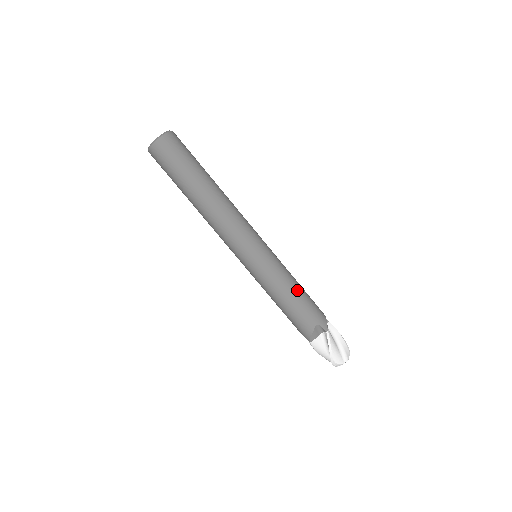
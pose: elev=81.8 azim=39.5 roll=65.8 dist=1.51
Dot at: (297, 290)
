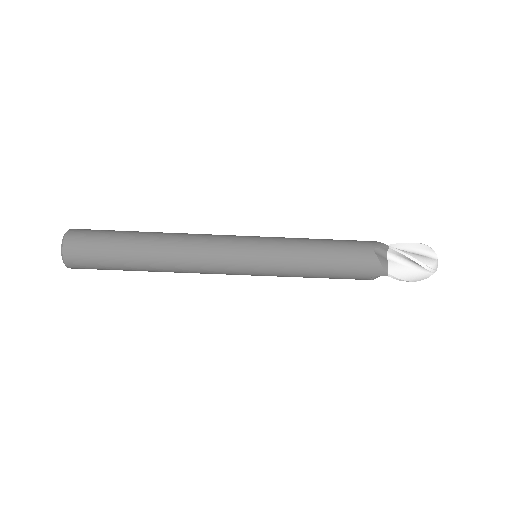
Dot at: (323, 268)
